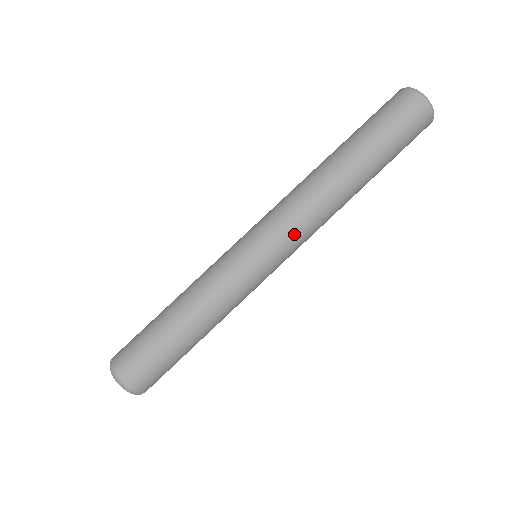
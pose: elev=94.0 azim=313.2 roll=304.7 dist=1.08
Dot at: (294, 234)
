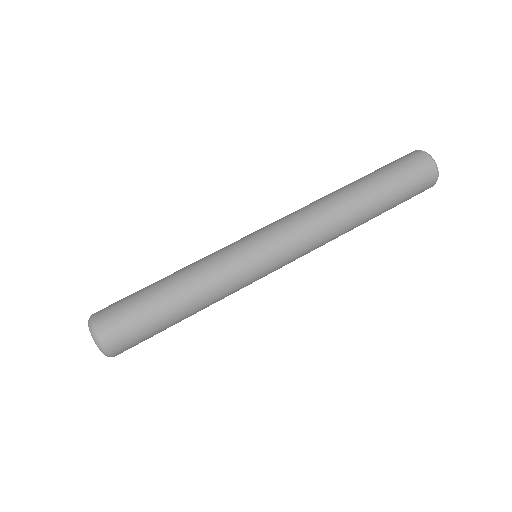
Dot at: (297, 243)
